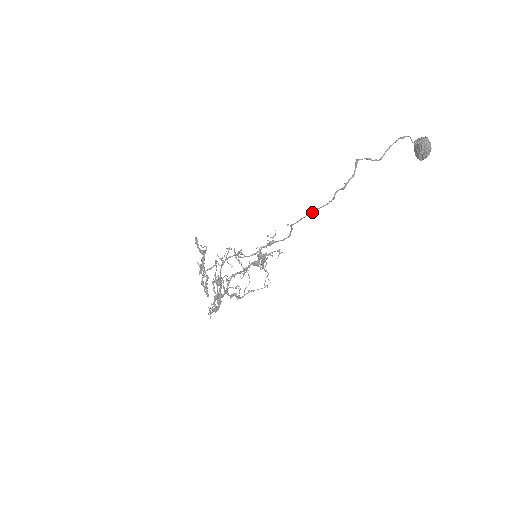
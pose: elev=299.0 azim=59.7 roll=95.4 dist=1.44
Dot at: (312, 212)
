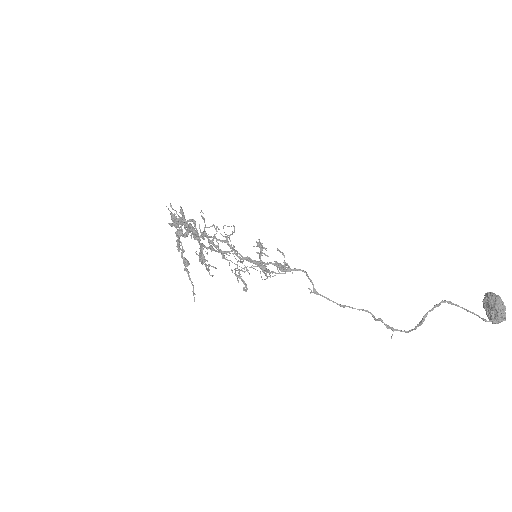
Dot at: (344, 306)
